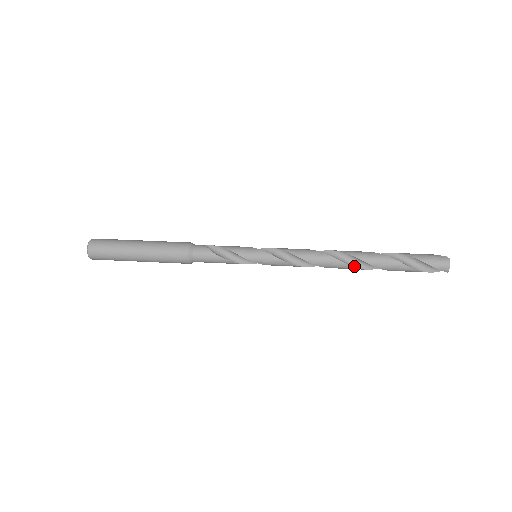
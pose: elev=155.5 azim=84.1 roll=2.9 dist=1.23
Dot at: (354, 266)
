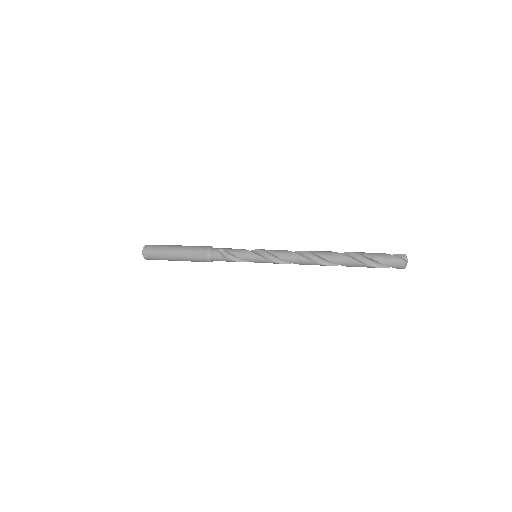
Dot at: (329, 265)
